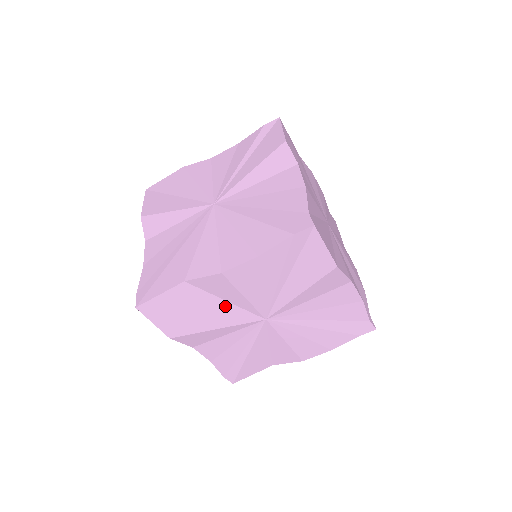
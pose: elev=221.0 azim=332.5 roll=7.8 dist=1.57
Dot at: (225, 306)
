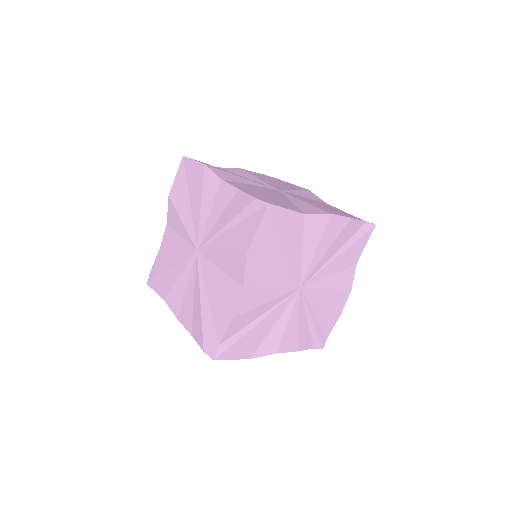
Dot at: occluded
